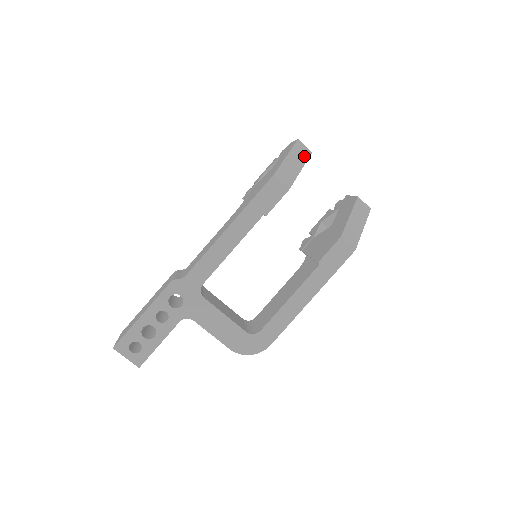
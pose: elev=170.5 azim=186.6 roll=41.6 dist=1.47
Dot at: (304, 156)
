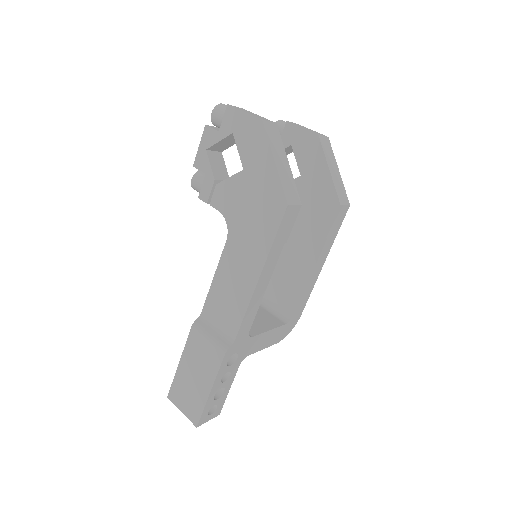
Dot at: (278, 139)
